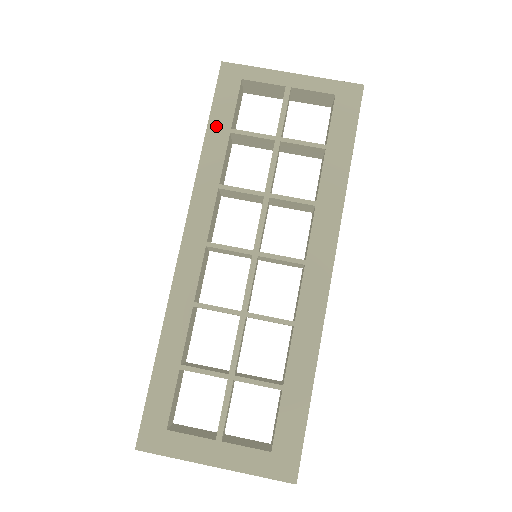
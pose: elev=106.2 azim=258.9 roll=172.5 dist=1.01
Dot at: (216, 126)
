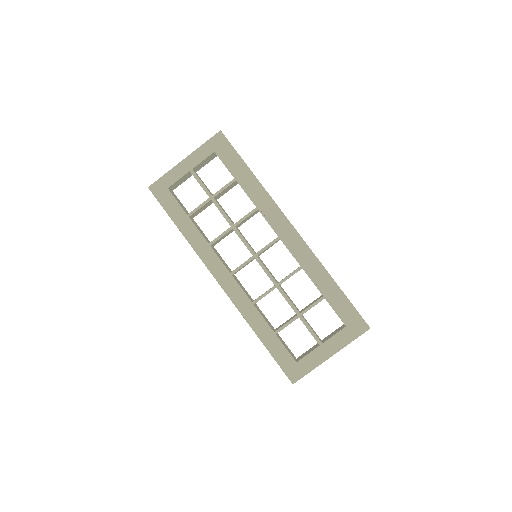
Dot at: (178, 219)
